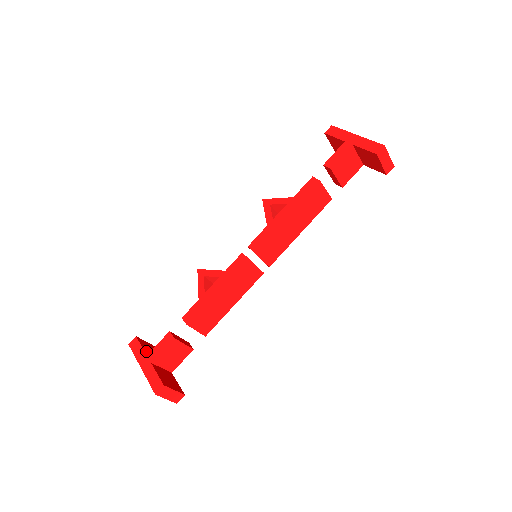
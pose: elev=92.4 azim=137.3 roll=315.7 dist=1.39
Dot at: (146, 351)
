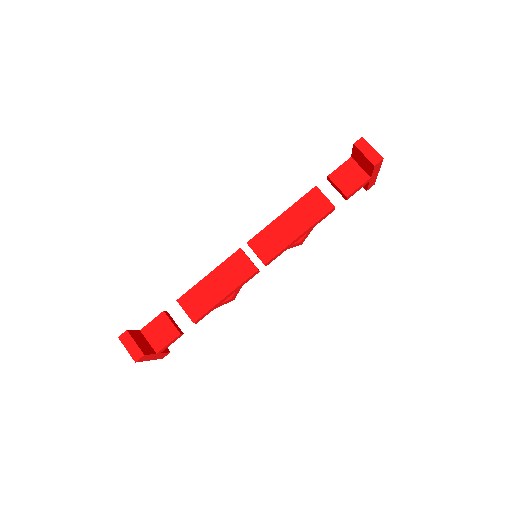
Dot at: occluded
